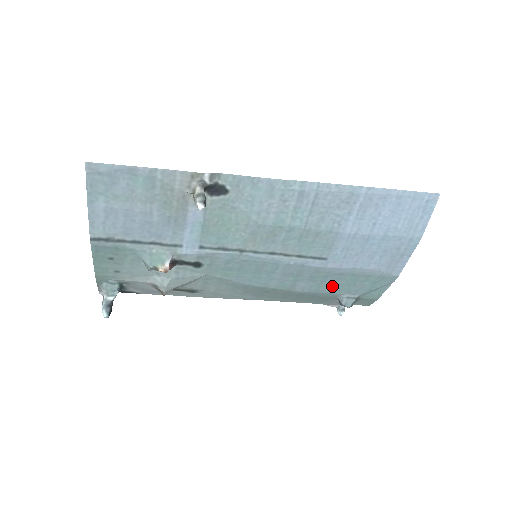
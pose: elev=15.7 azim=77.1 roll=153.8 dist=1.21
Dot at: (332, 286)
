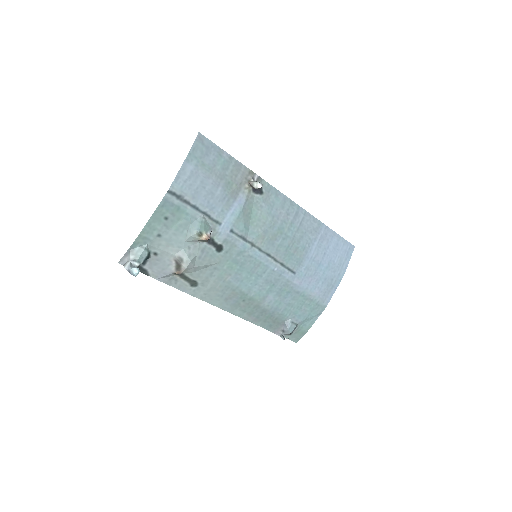
Dot at: (287, 306)
